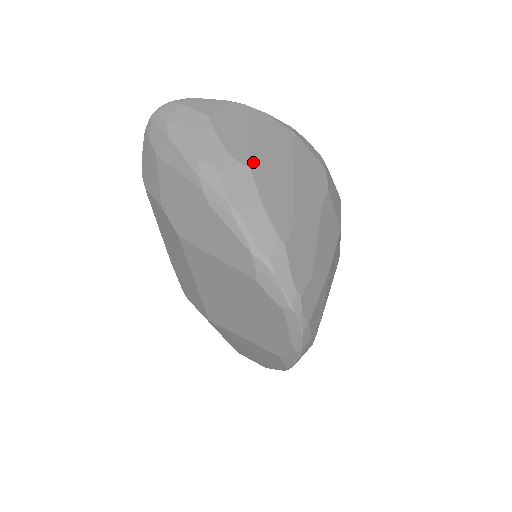
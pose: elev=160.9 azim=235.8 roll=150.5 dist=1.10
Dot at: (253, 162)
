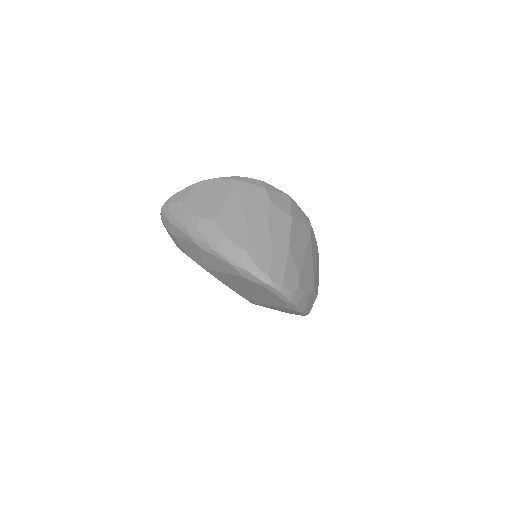
Dot at: (214, 215)
